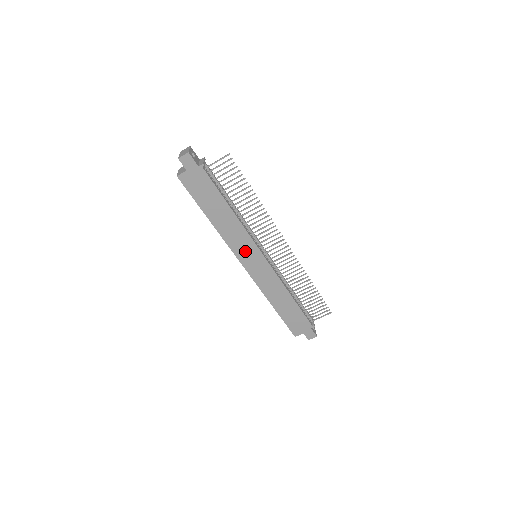
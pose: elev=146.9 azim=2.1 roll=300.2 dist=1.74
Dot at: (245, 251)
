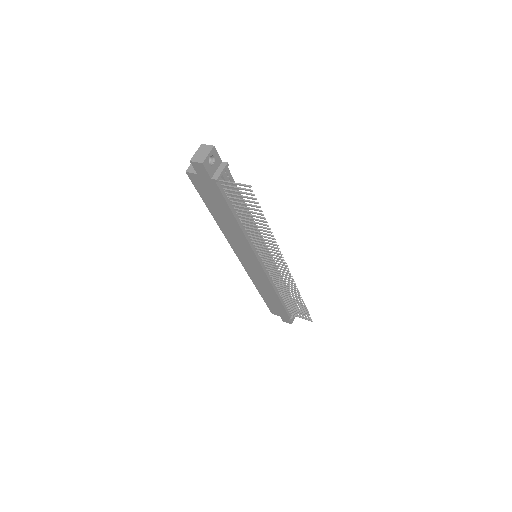
Dot at: (243, 252)
